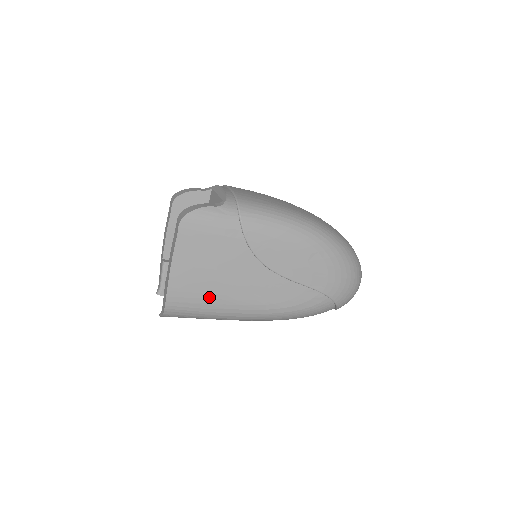
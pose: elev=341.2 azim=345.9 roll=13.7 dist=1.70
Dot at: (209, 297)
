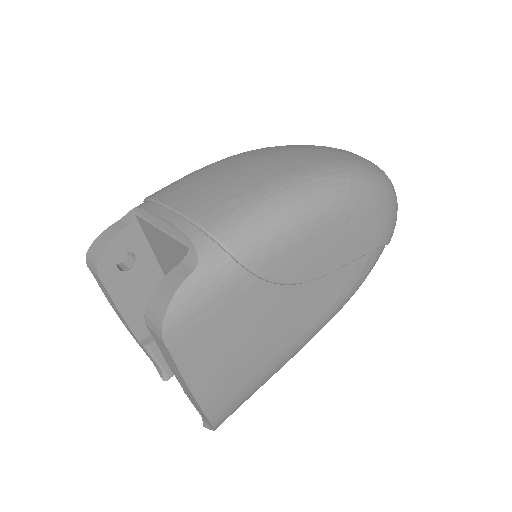
Dot at: (258, 372)
